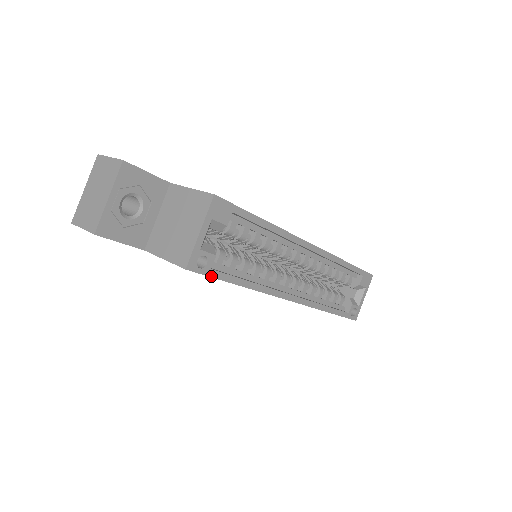
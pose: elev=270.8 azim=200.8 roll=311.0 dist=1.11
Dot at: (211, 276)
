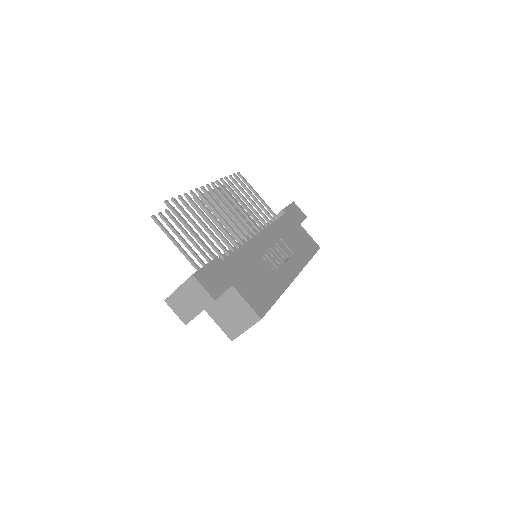
Dot at: occluded
